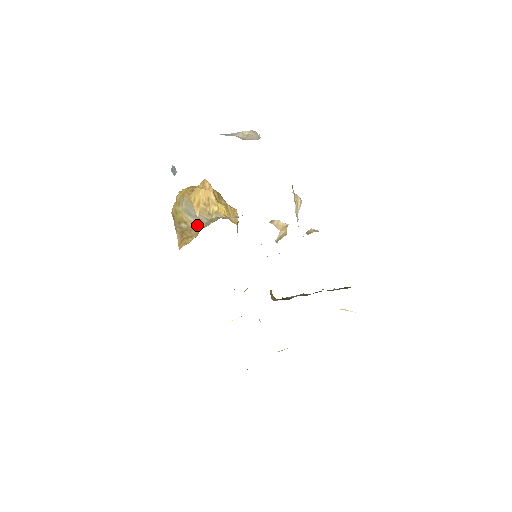
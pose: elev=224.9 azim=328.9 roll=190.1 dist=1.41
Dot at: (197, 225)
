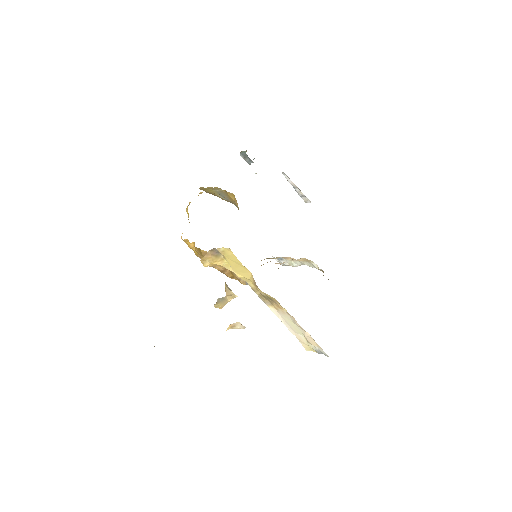
Dot at: (229, 201)
